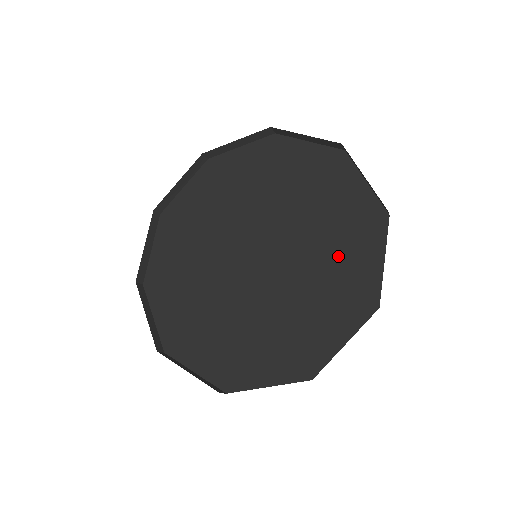
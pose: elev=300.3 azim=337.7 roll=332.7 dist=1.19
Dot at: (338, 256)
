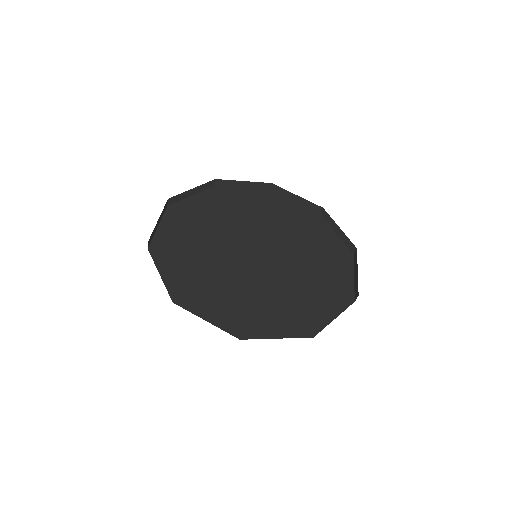
Dot at: (312, 238)
